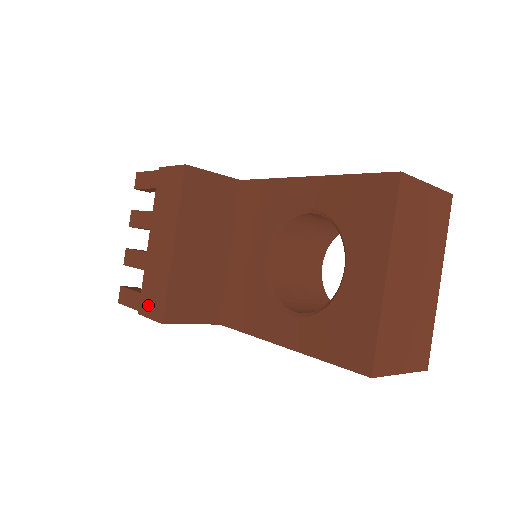
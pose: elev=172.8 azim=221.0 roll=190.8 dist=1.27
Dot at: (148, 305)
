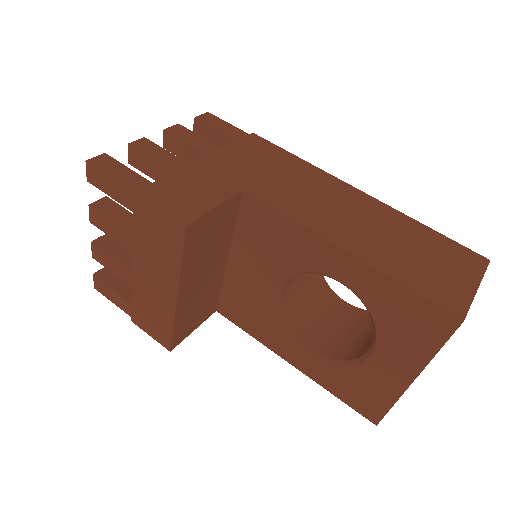
Dot at: (145, 324)
